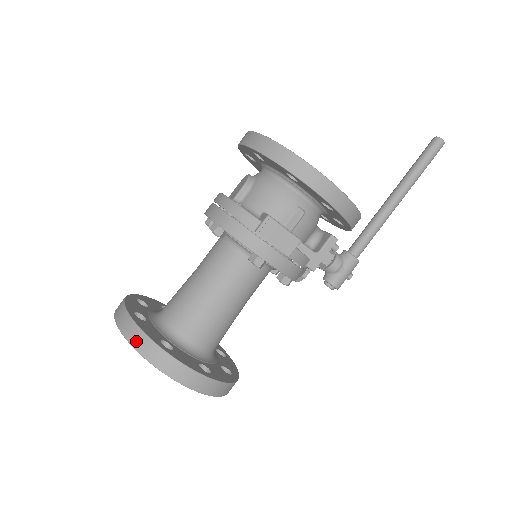
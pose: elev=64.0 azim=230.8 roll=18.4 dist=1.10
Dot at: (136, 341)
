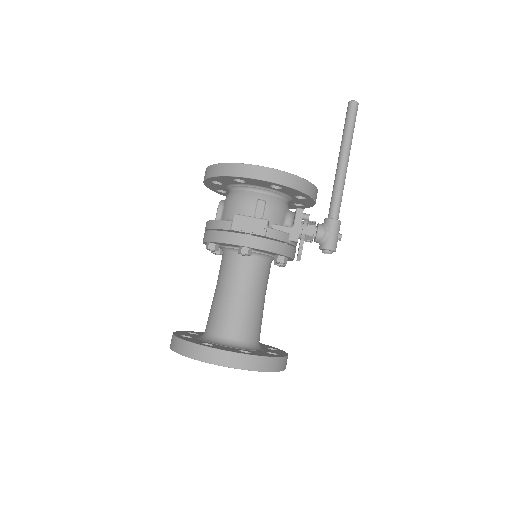
Dot at: (183, 350)
